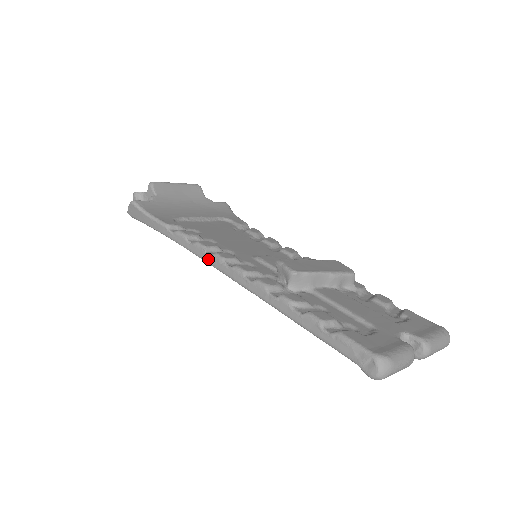
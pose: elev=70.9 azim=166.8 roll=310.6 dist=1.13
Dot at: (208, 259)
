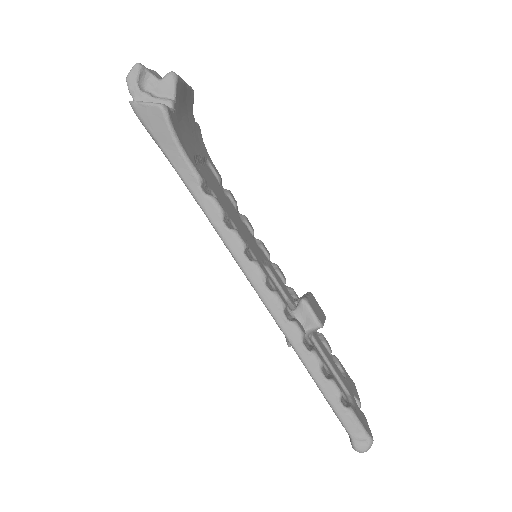
Dot at: (244, 262)
